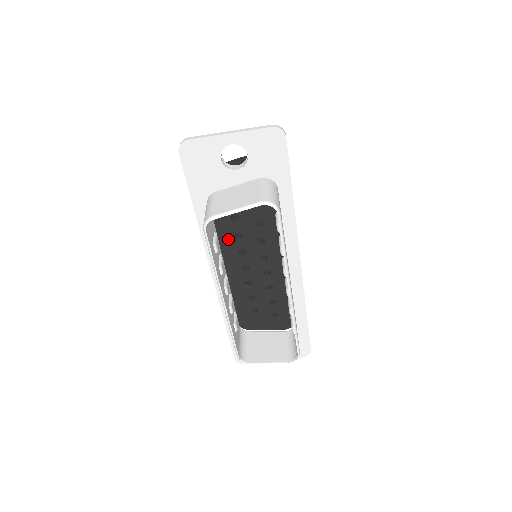
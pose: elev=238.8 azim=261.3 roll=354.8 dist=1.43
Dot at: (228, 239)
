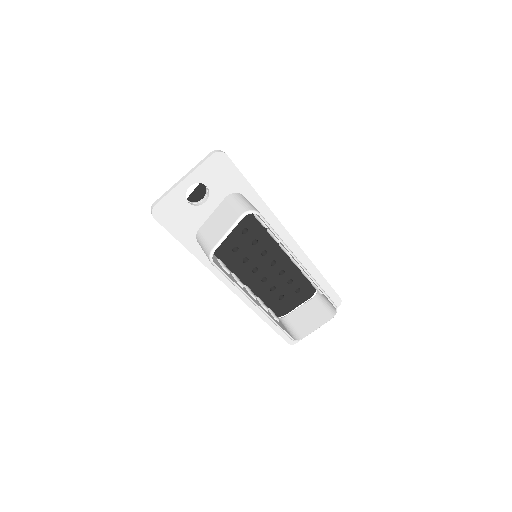
Dot at: (229, 258)
